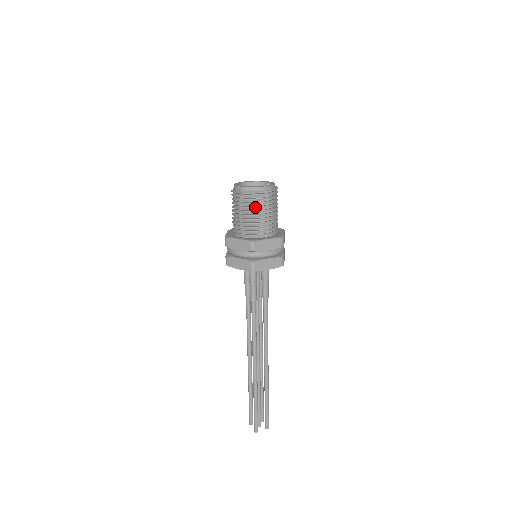
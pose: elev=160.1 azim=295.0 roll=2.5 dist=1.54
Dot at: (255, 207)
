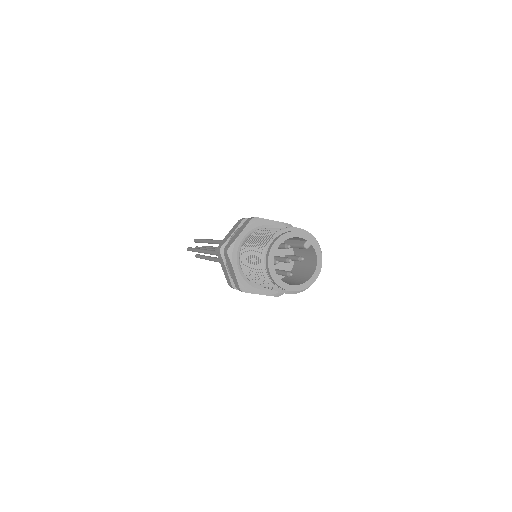
Dot at: occluded
